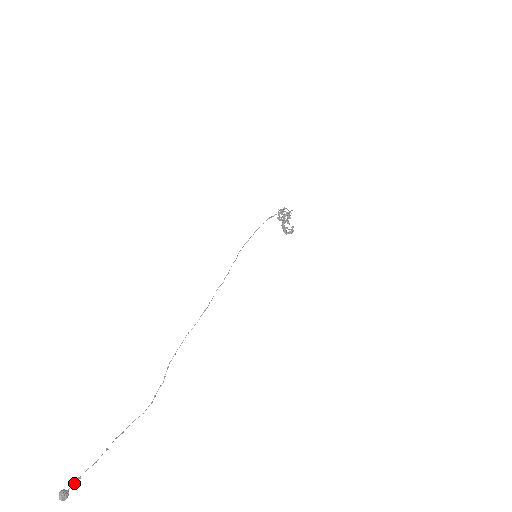
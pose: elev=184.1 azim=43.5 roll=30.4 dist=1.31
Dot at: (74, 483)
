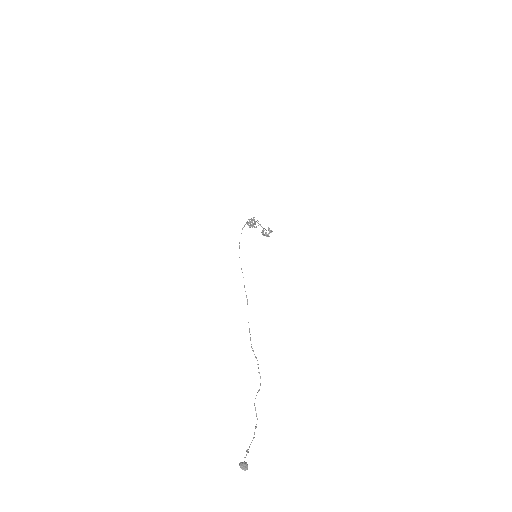
Dot at: (246, 455)
